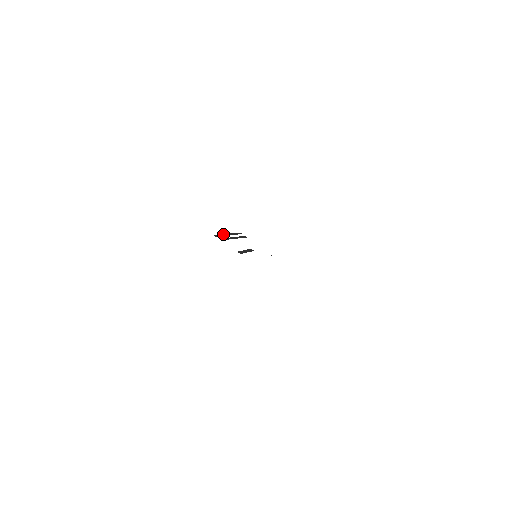
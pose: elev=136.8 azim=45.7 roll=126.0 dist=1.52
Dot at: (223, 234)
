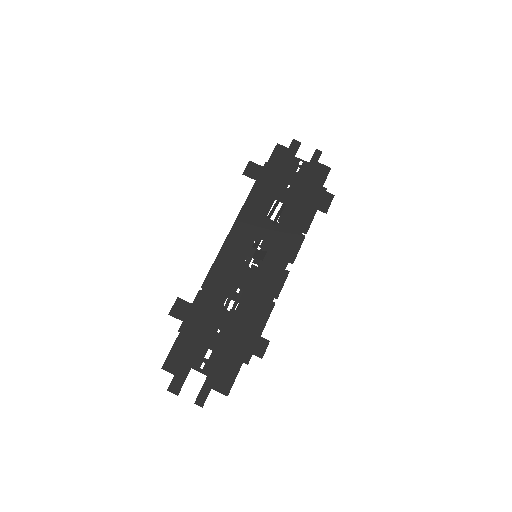
Dot at: occluded
